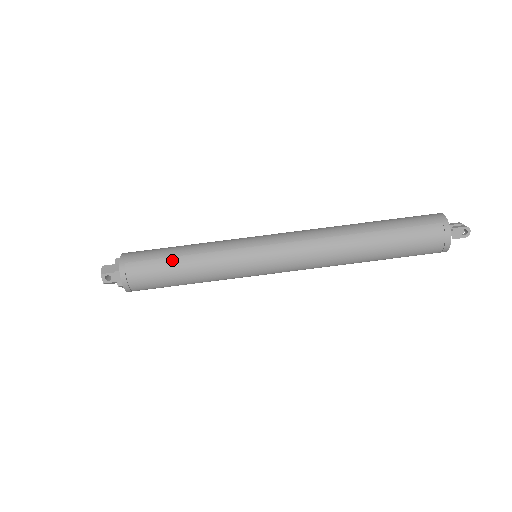
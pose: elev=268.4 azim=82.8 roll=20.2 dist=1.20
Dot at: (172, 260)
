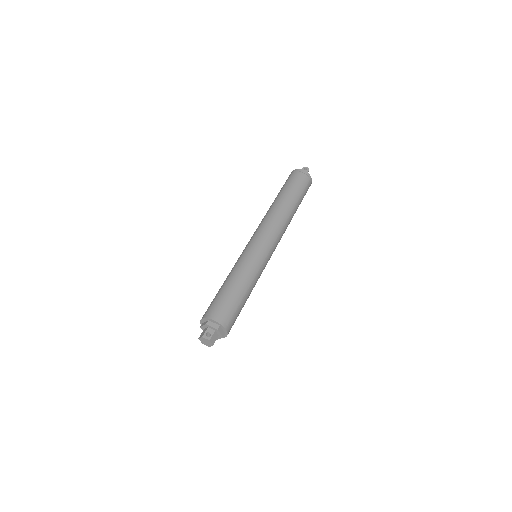
Dot at: (223, 288)
